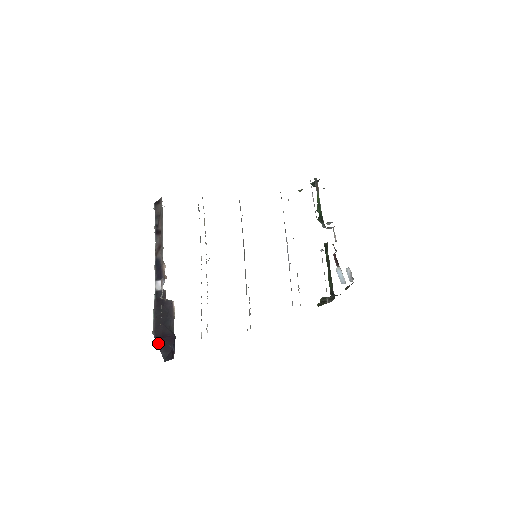
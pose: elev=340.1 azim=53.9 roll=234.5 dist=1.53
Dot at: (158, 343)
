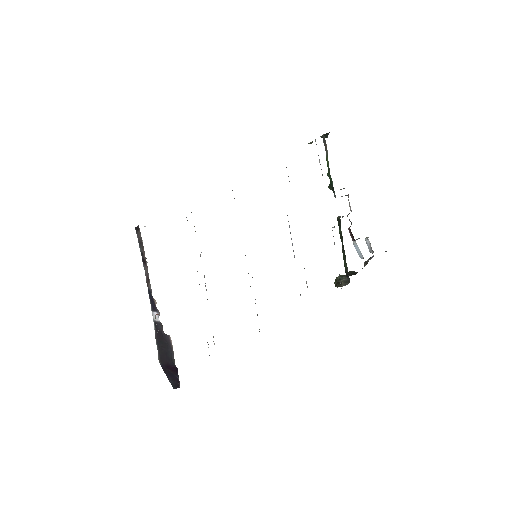
Dot at: (165, 372)
